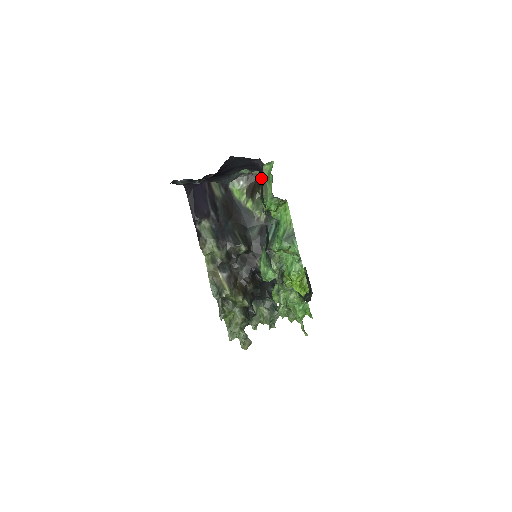
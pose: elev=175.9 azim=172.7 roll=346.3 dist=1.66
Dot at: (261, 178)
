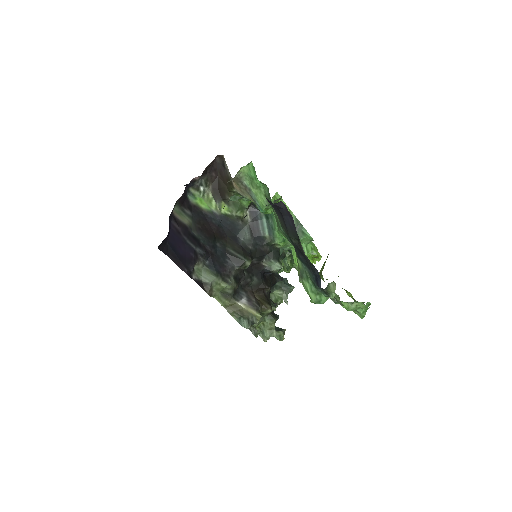
Dot at: (236, 181)
